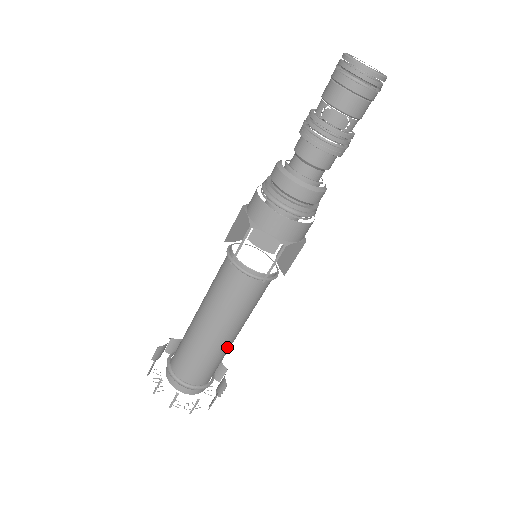
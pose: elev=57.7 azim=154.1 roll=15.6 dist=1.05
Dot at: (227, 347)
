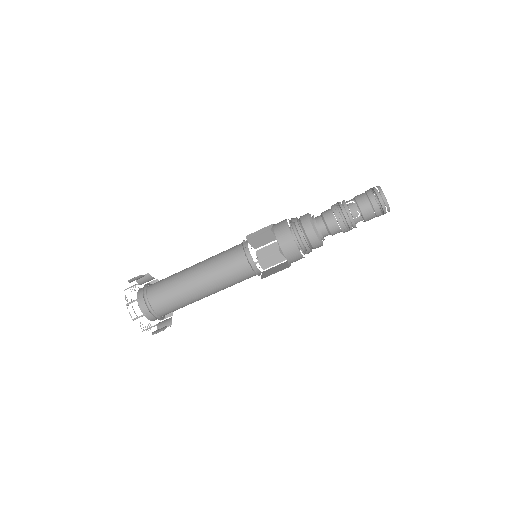
Dot at: occluded
